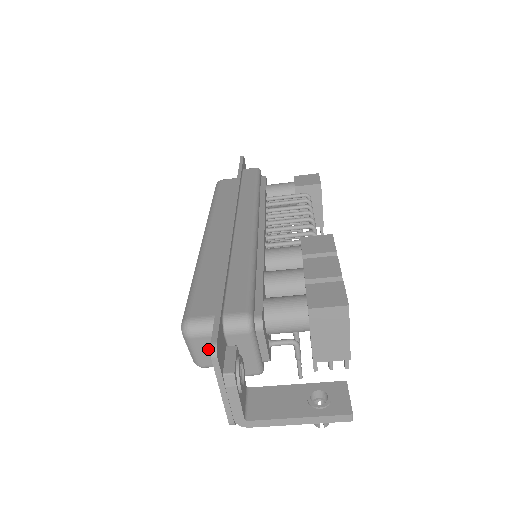
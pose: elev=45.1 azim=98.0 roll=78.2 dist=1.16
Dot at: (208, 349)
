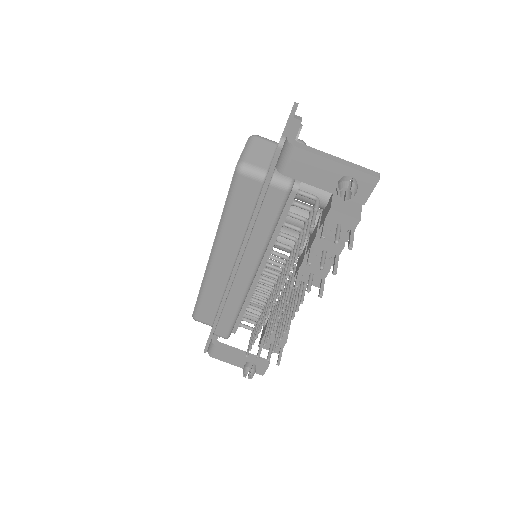
Dot at: (262, 151)
